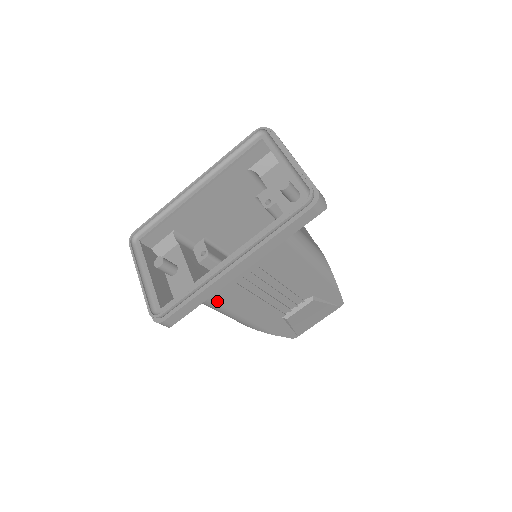
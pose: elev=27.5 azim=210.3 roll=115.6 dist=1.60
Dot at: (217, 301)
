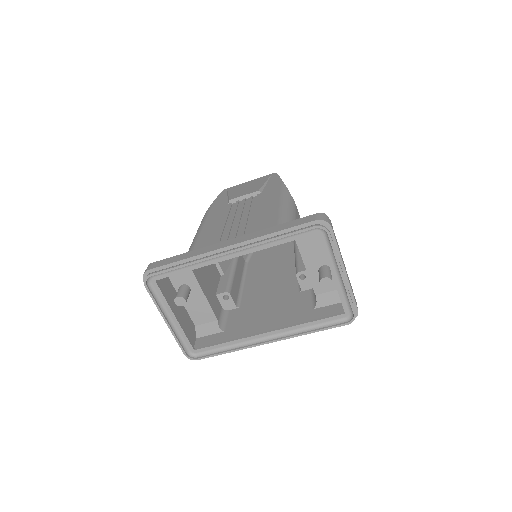
Dot at: occluded
